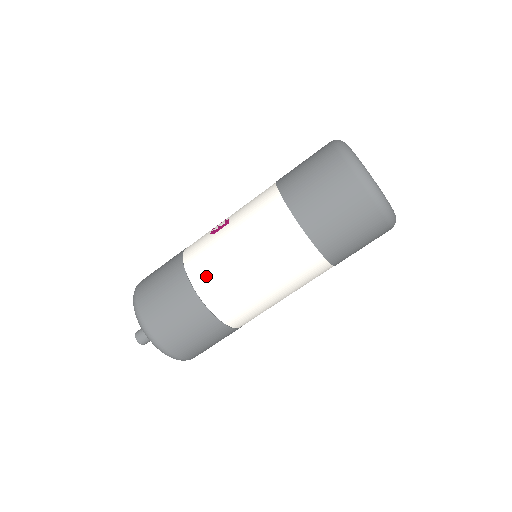
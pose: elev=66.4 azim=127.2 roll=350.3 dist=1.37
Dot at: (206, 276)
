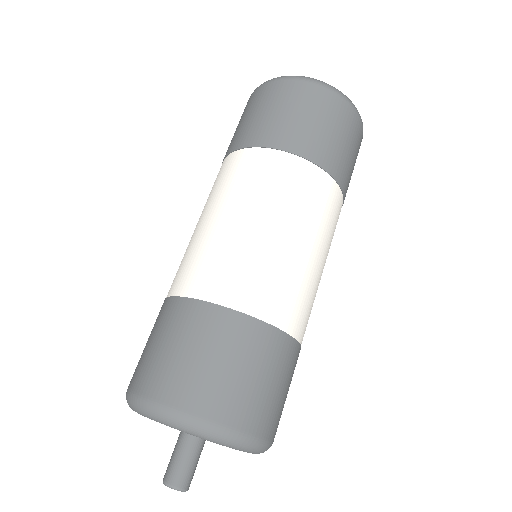
Dot at: occluded
